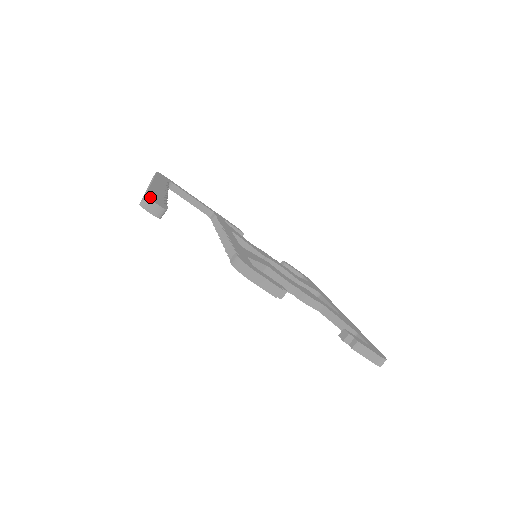
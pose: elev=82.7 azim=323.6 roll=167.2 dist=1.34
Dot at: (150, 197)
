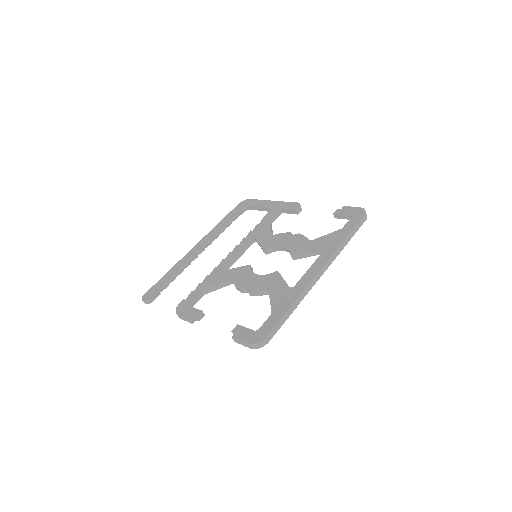
Dot at: (145, 295)
